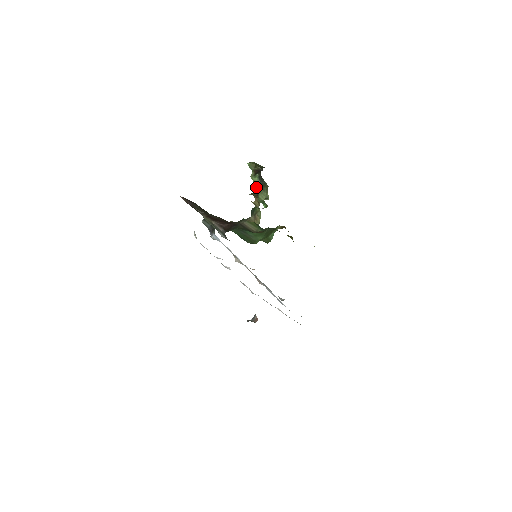
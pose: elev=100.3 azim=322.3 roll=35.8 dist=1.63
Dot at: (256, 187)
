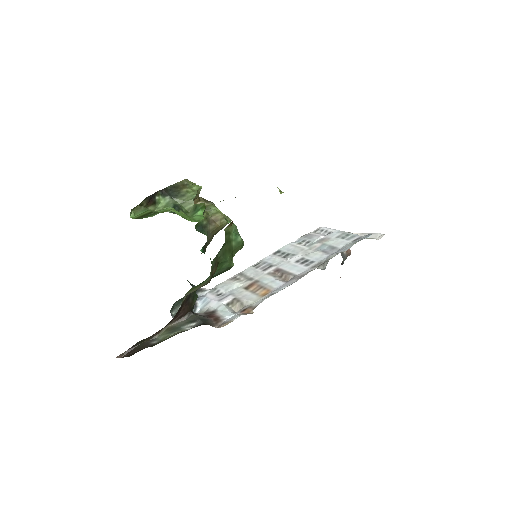
Dot at: occluded
